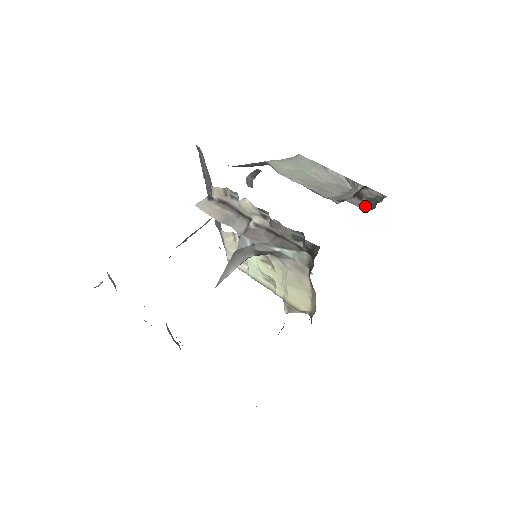
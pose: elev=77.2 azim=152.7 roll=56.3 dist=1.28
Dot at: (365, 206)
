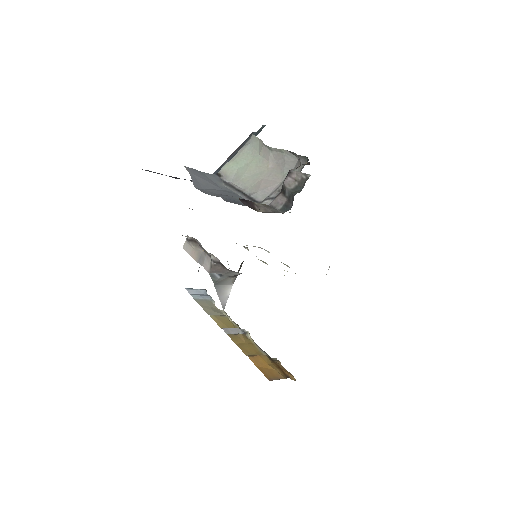
Dot at: (287, 204)
